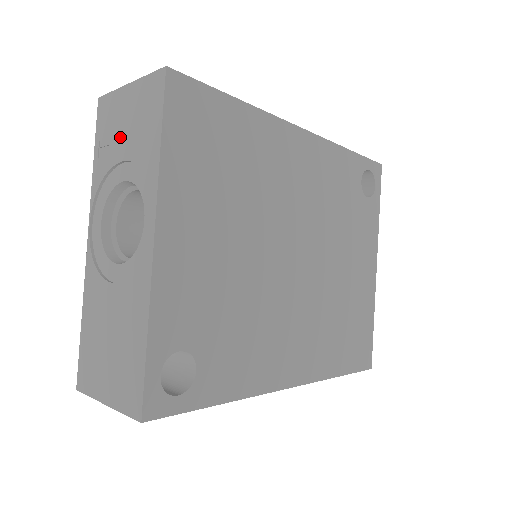
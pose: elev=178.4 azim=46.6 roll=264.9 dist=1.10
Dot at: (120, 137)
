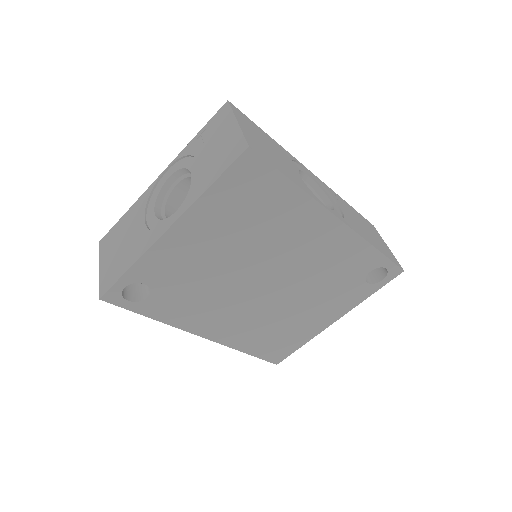
Dot at: (209, 146)
